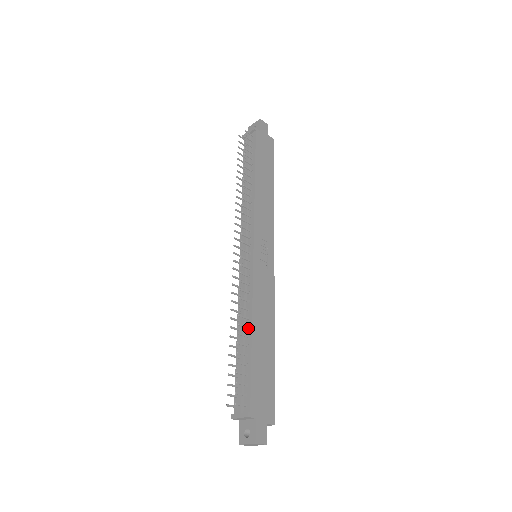
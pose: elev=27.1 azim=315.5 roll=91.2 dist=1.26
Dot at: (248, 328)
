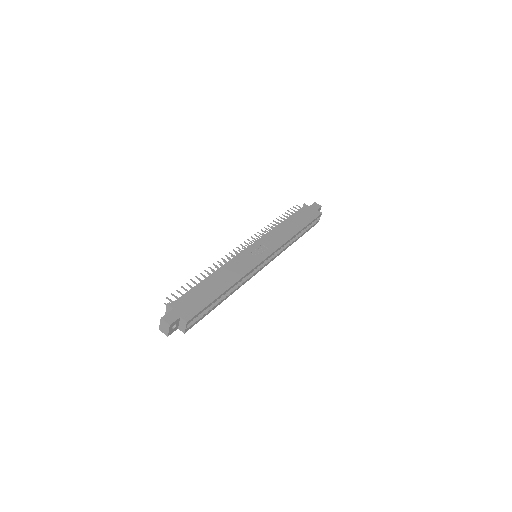
Dot at: (211, 275)
